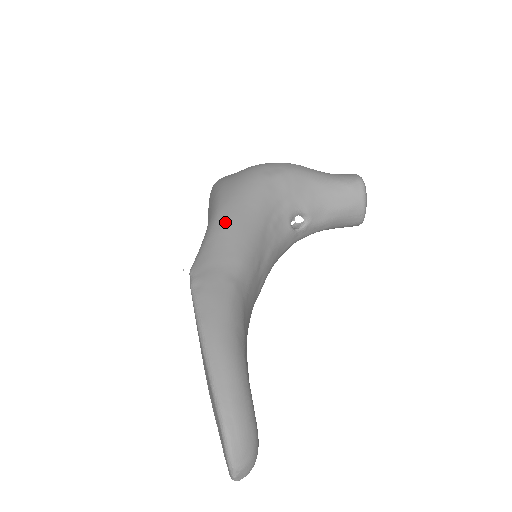
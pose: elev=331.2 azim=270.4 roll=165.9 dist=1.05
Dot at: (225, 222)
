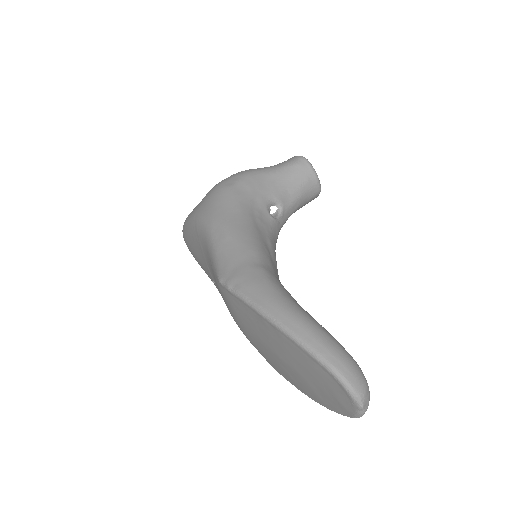
Dot at: (222, 232)
